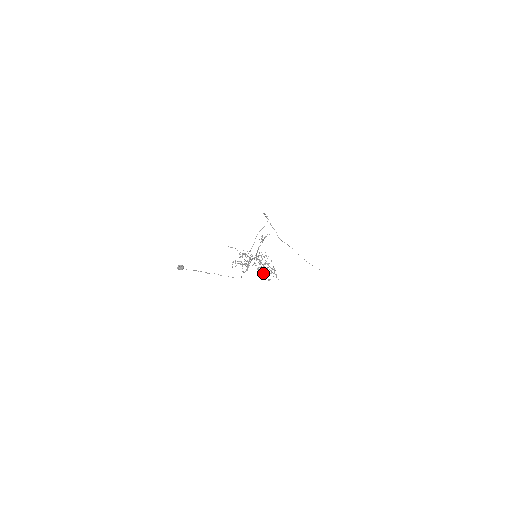
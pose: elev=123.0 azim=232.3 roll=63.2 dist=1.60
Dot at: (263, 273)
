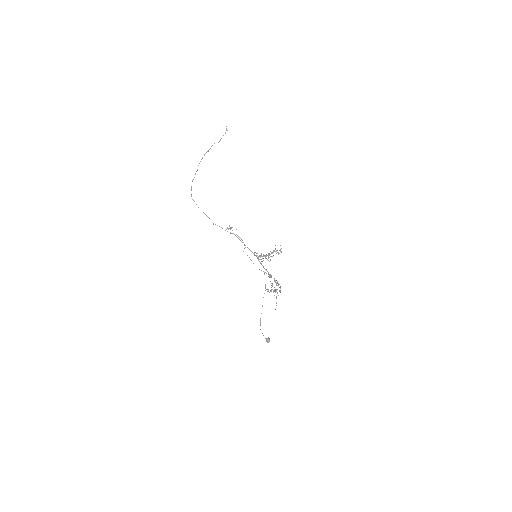
Dot at: occluded
